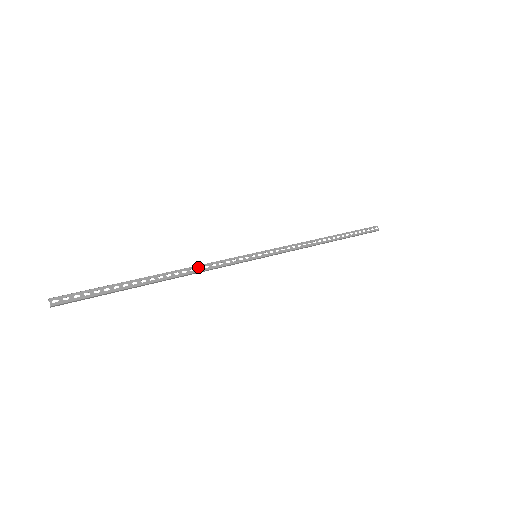
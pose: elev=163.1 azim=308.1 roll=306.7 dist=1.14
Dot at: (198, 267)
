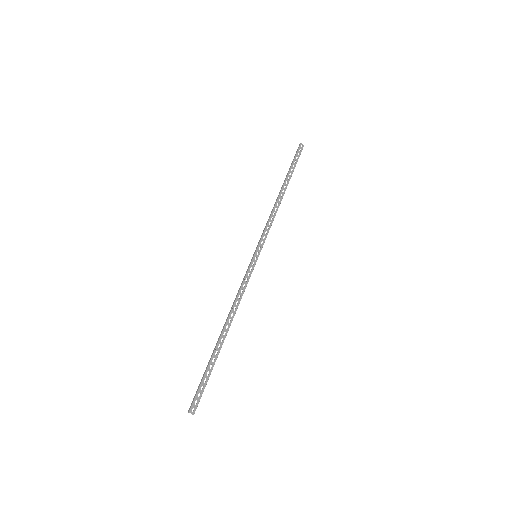
Dot at: occluded
